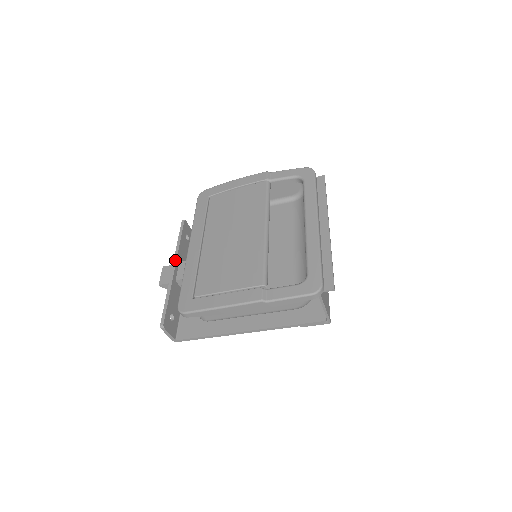
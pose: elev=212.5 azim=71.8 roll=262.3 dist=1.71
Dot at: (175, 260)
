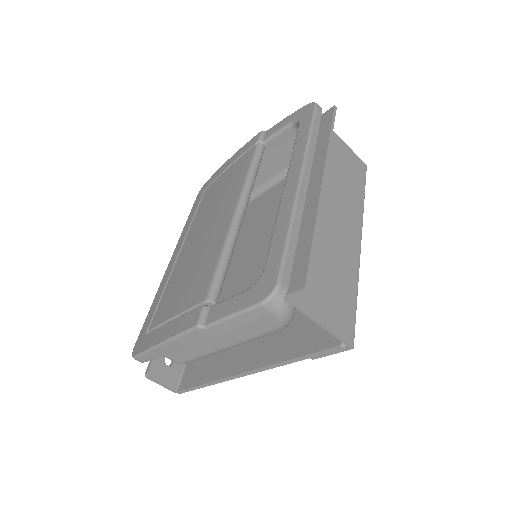
Dot at: occluded
